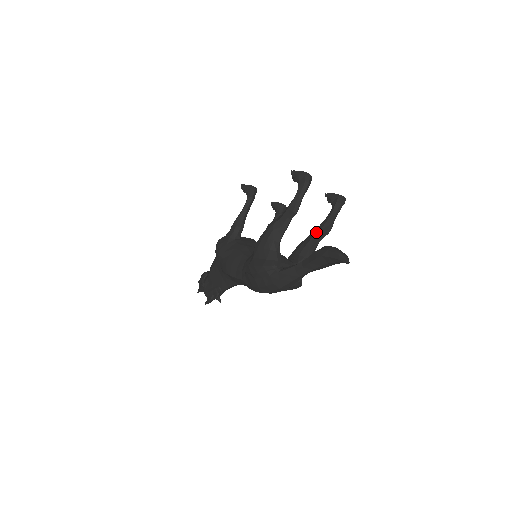
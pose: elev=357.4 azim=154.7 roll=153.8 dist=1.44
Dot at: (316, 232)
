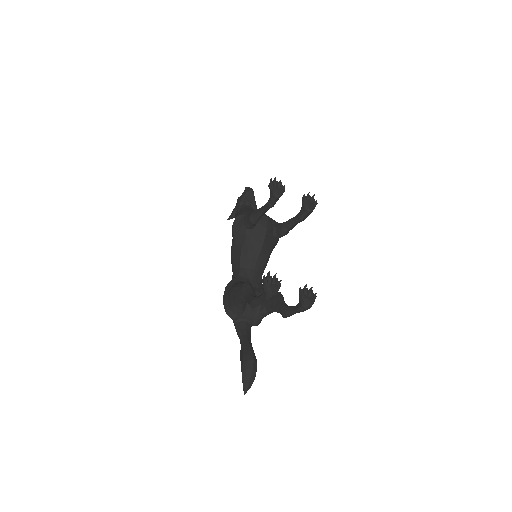
Dot at: (279, 308)
